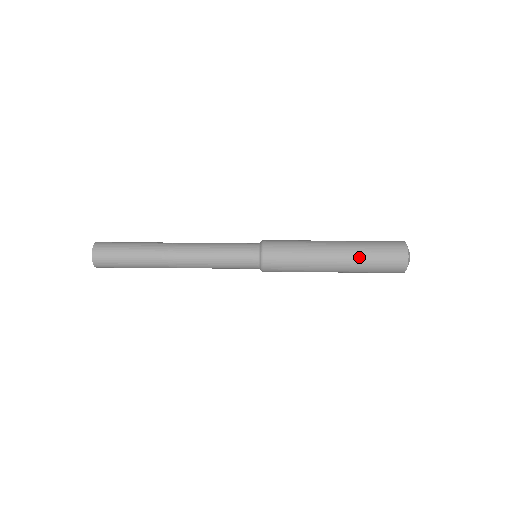
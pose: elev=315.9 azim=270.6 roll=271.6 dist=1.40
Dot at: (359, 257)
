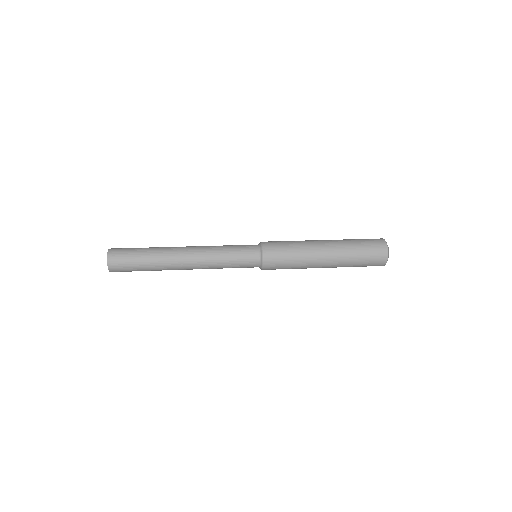
Dot at: (346, 247)
